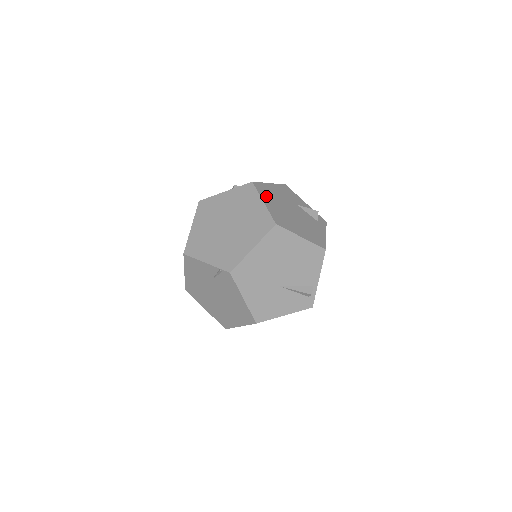
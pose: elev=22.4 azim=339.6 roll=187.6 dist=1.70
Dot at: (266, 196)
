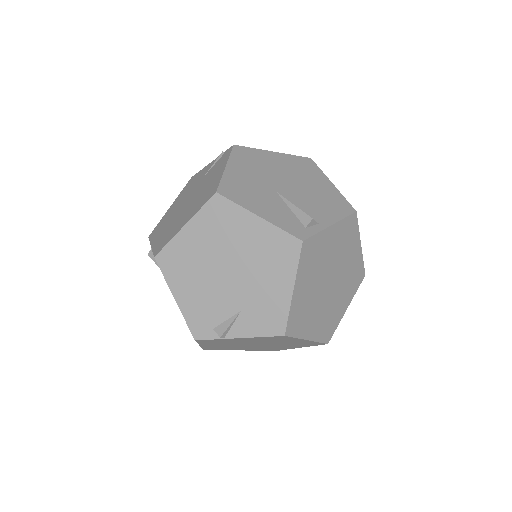
Dot at: occluded
